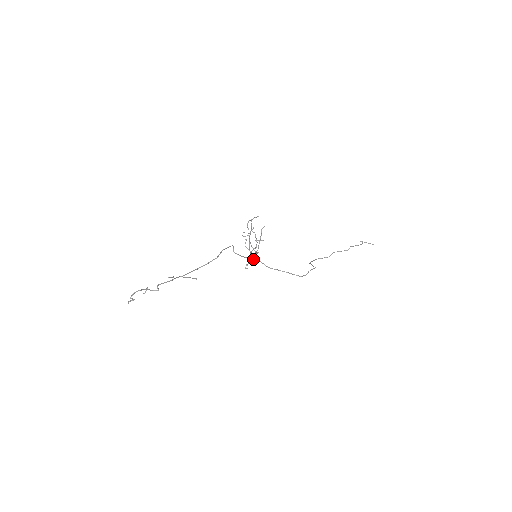
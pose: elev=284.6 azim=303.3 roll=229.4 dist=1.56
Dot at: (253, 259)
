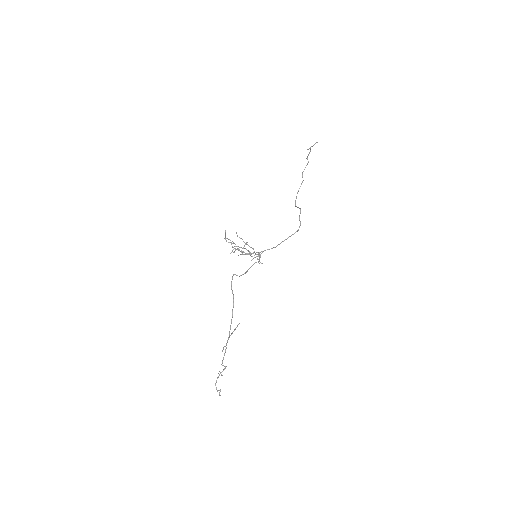
Dot at: (258, 255)
